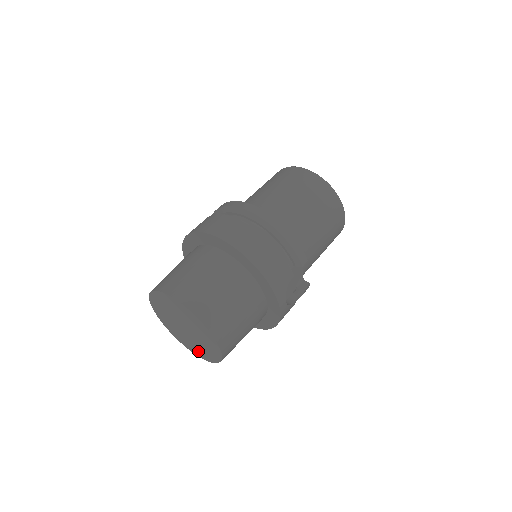
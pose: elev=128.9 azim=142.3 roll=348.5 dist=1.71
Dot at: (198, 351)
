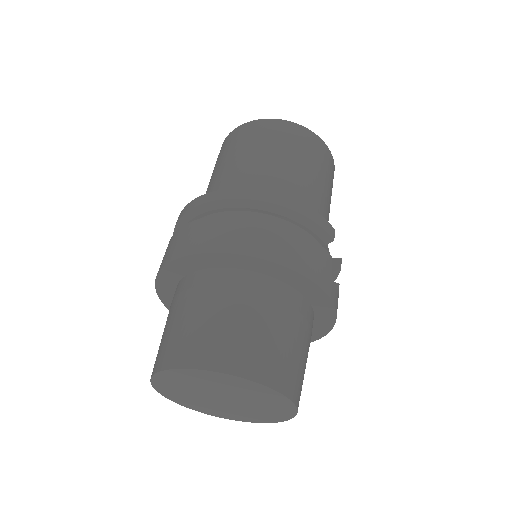
Dot at: (249, 417)
